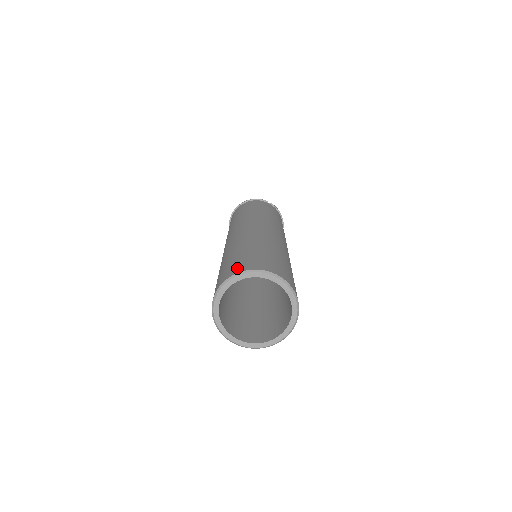
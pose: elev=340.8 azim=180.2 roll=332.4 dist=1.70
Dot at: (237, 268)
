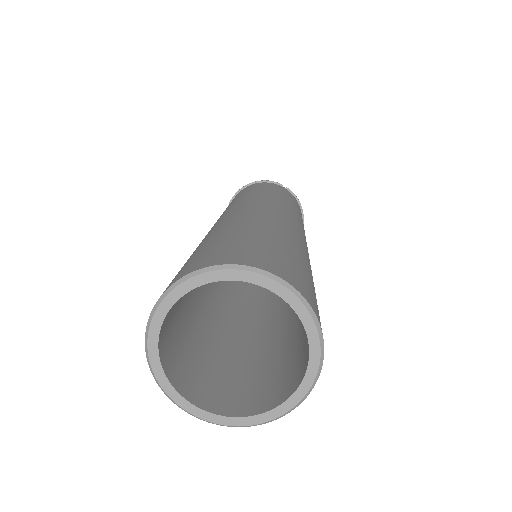
Dot at: (202, 261)
